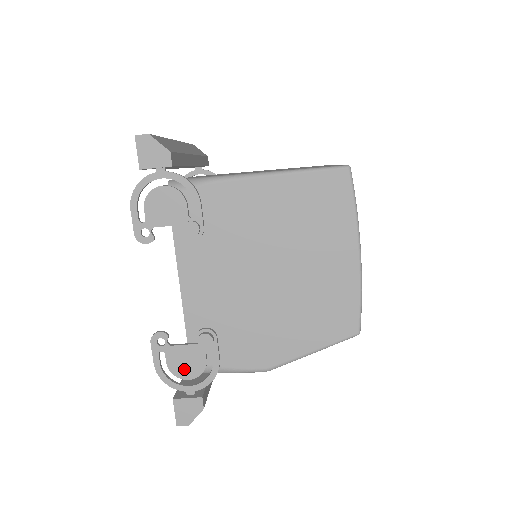
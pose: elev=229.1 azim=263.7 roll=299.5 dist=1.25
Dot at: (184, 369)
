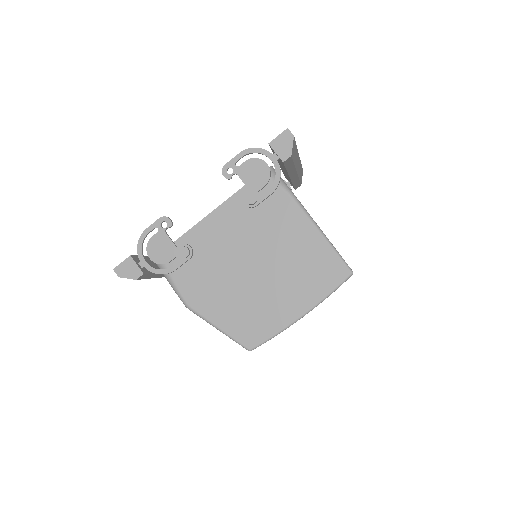
Dot at: (155, 251)
